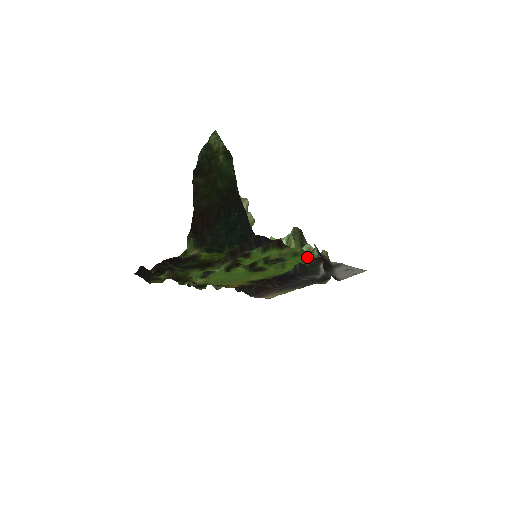
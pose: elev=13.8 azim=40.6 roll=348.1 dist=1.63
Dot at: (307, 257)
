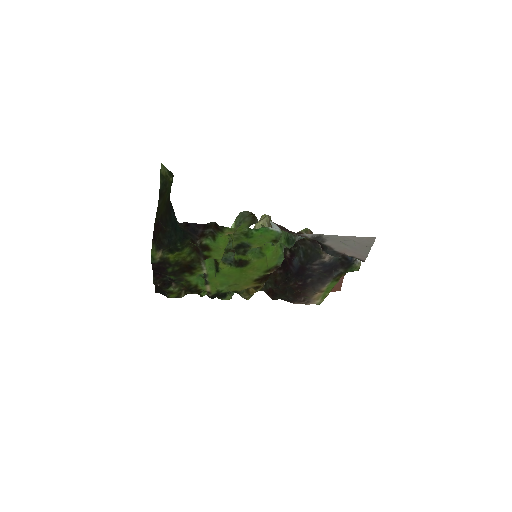
Dot at: (268, 236)
